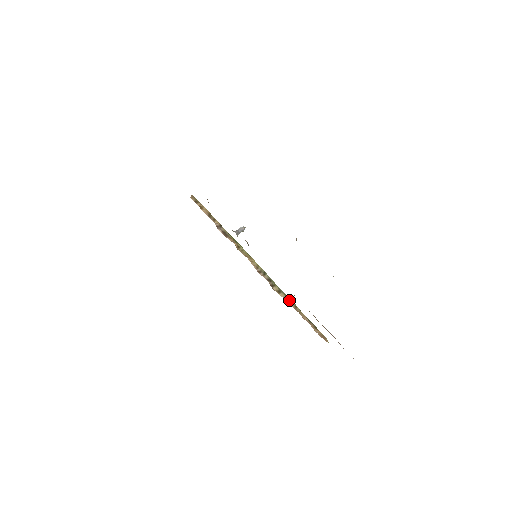
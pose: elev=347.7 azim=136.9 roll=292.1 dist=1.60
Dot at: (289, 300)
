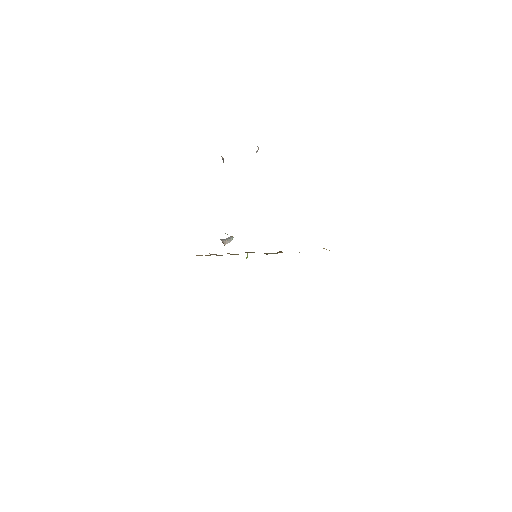
Dot at: occluded
